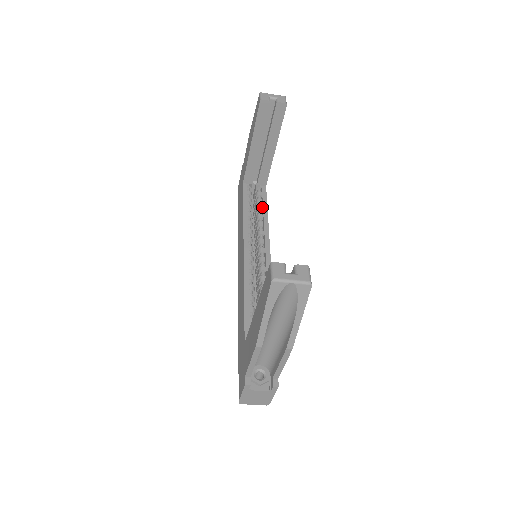
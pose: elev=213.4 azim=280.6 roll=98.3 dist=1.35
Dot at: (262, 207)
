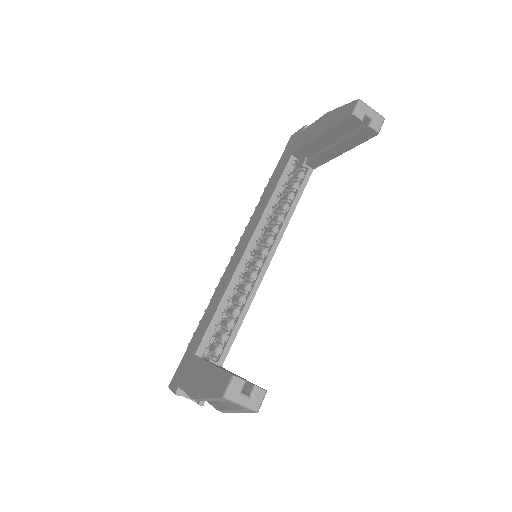
Dot at: (294, 196)
